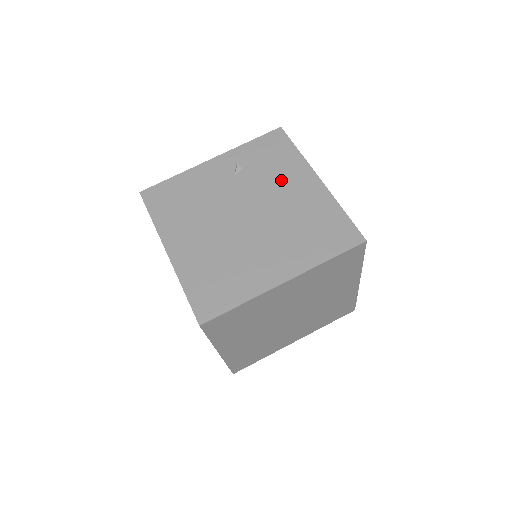
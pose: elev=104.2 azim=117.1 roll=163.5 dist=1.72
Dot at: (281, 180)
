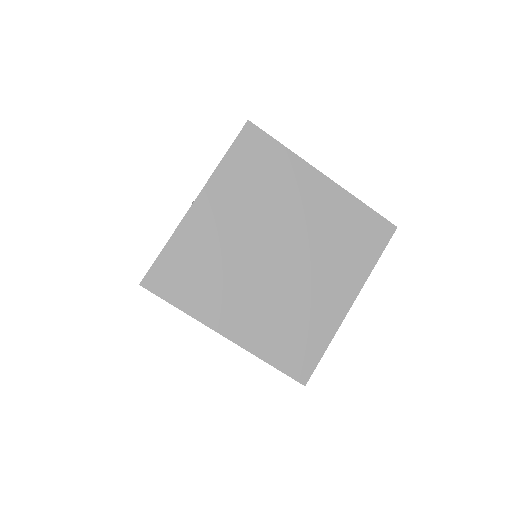
Dot at: occluded
